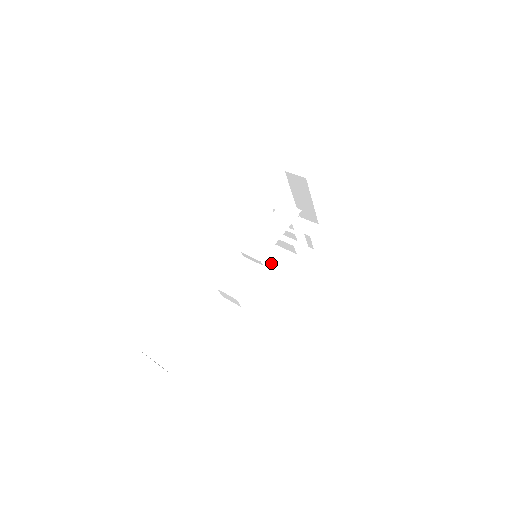
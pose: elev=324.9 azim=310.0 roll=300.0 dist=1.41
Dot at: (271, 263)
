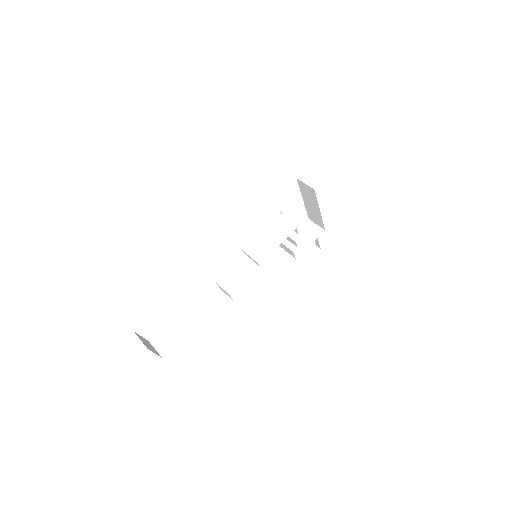
Dot at: (270, 264)
